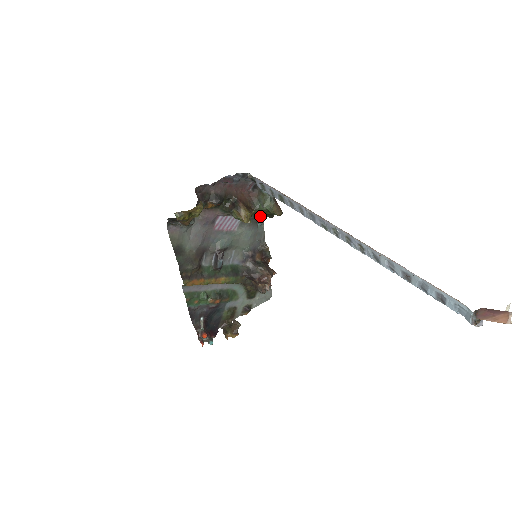
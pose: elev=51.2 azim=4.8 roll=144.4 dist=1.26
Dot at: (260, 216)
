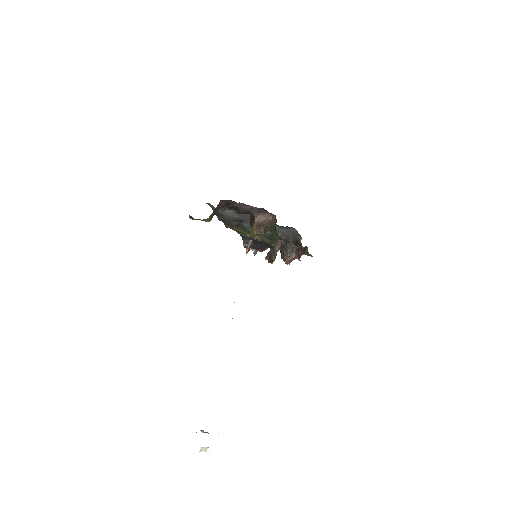
Dot at: (291, 227)
